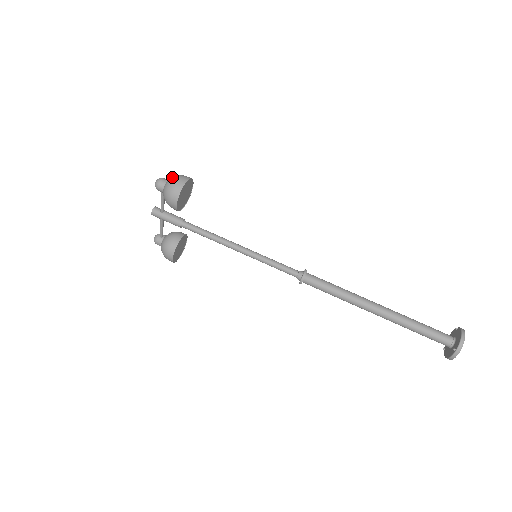
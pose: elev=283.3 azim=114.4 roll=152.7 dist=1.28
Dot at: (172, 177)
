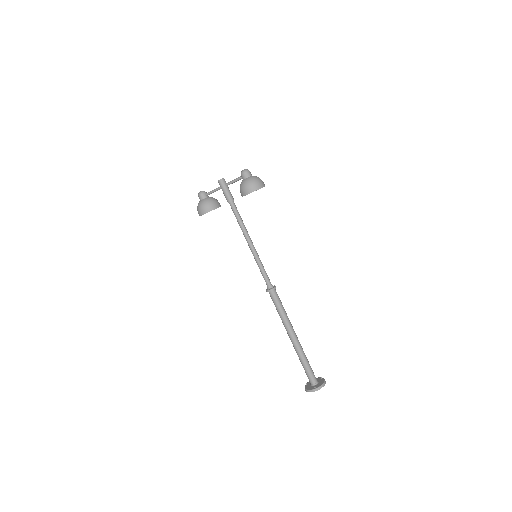
Dot at: occluded
